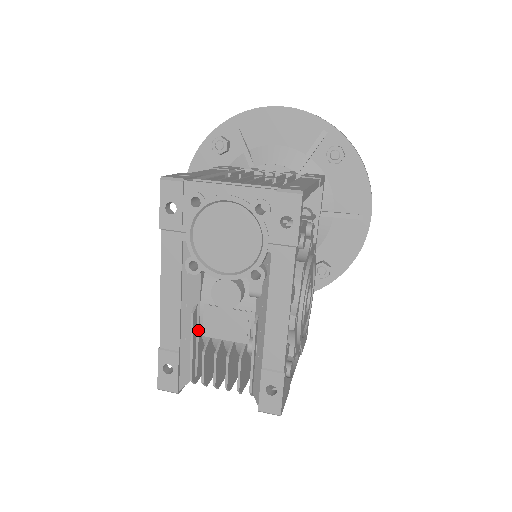
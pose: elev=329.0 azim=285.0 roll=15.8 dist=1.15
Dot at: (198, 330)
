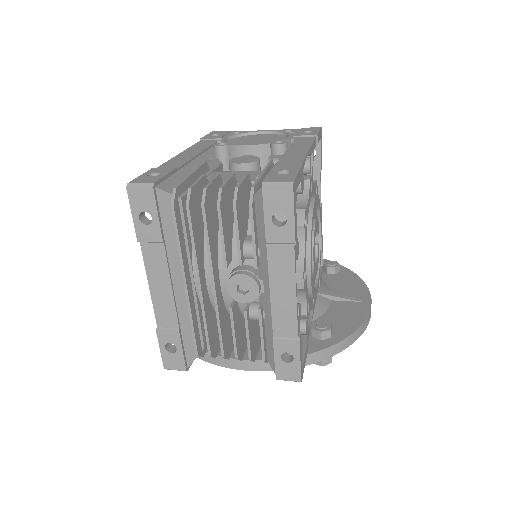
Dot at: occluded
